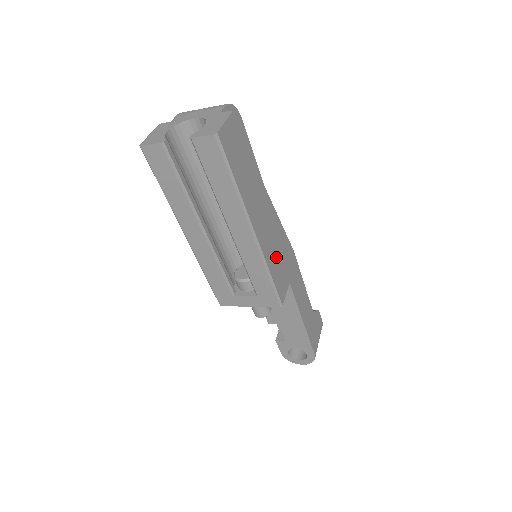
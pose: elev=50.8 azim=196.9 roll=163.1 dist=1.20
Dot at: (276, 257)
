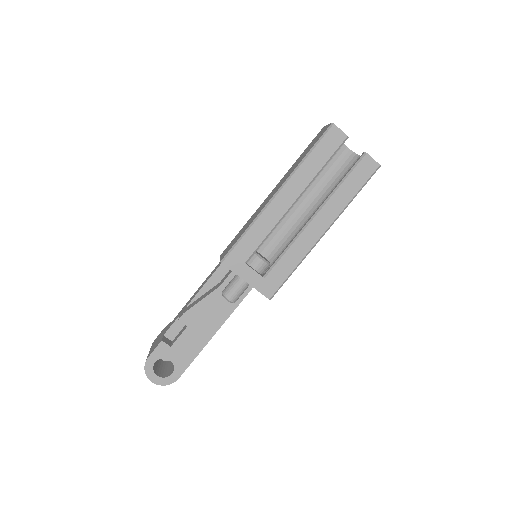
Dot at: occluded
